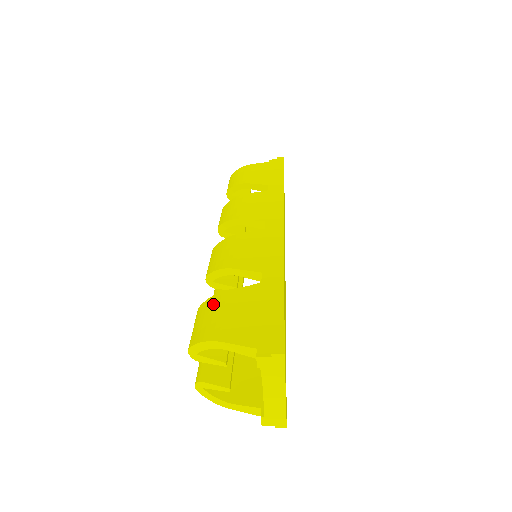
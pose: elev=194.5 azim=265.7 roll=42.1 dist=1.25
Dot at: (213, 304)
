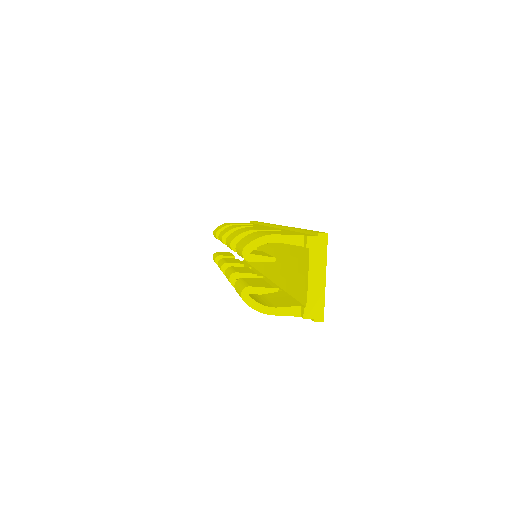
Dot at: (253, 234)
